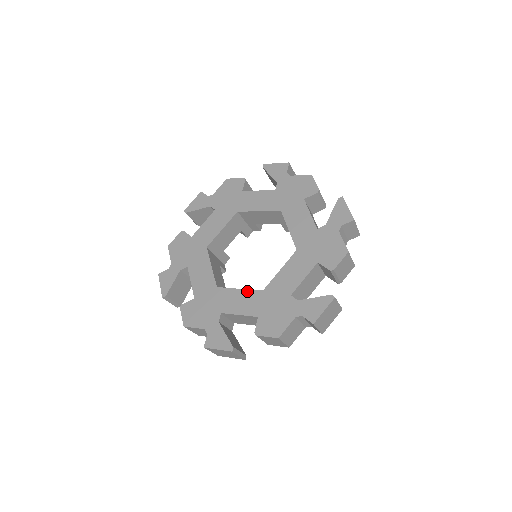
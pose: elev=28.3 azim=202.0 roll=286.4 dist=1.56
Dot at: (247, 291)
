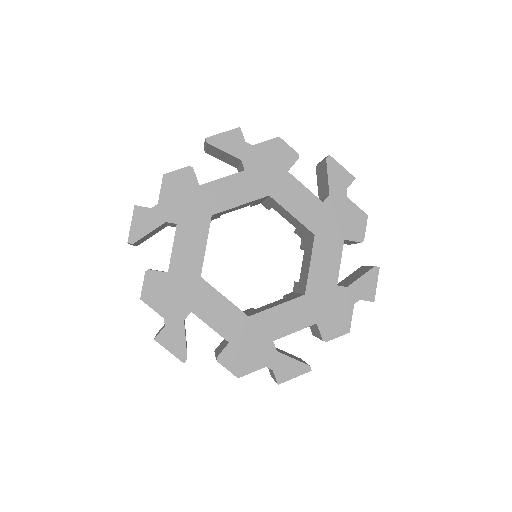
Dot at: (288, 304)
